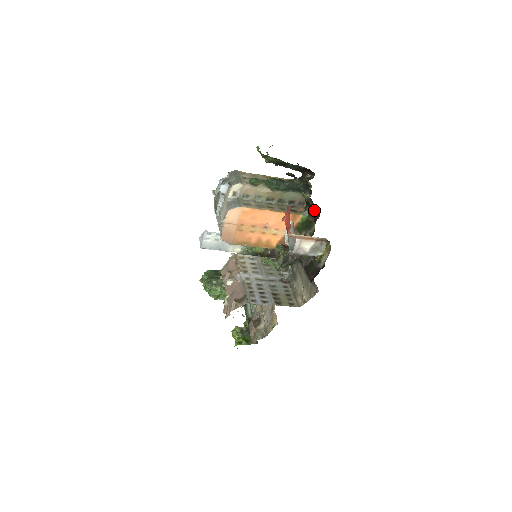
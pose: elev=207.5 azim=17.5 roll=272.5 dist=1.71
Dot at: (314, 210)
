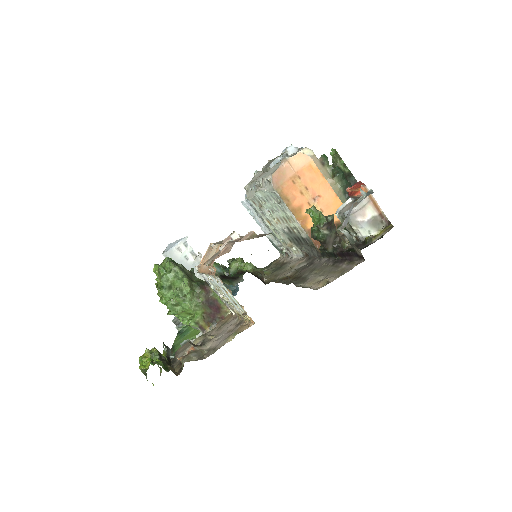
Dot at: occluded
